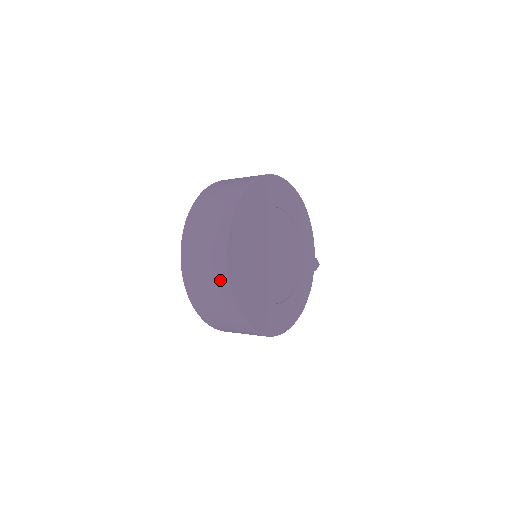
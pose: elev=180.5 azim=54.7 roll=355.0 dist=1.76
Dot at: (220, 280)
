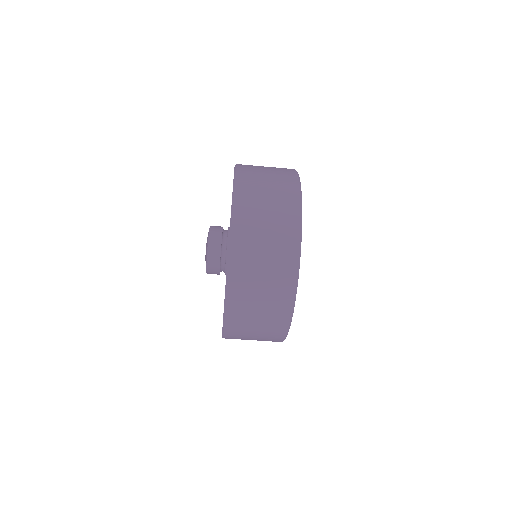
Dot at: (290, 225)
